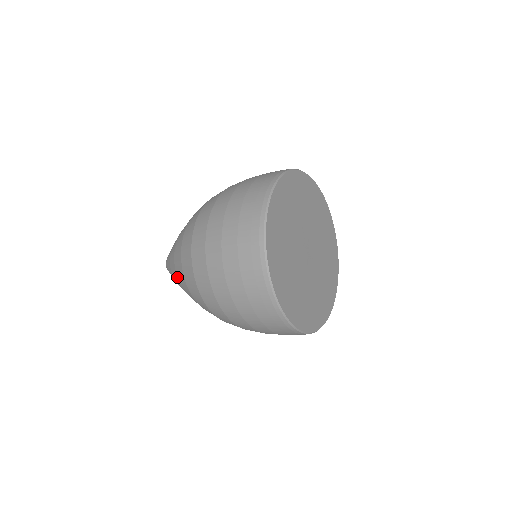
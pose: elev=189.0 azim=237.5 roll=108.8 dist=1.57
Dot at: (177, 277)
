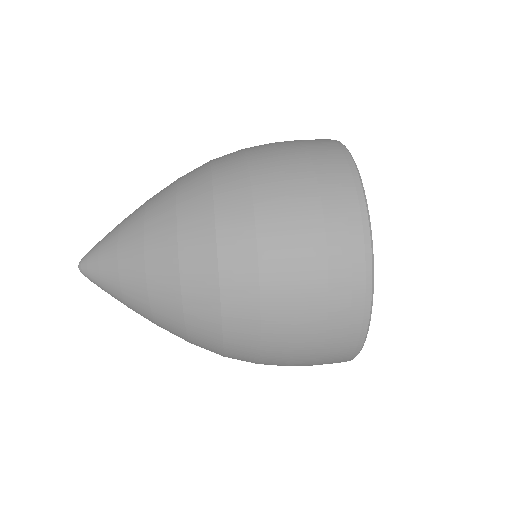
Dot at: (147, 292)
